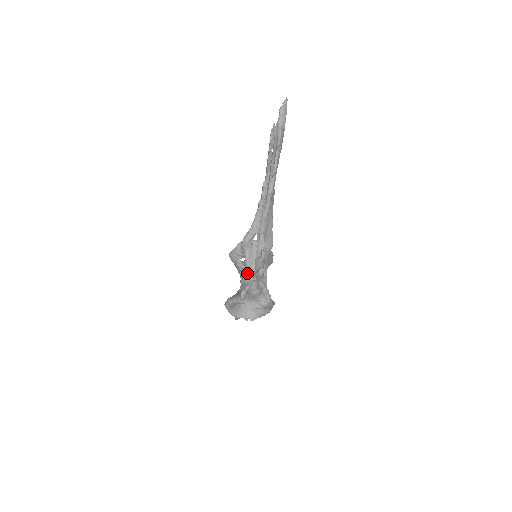
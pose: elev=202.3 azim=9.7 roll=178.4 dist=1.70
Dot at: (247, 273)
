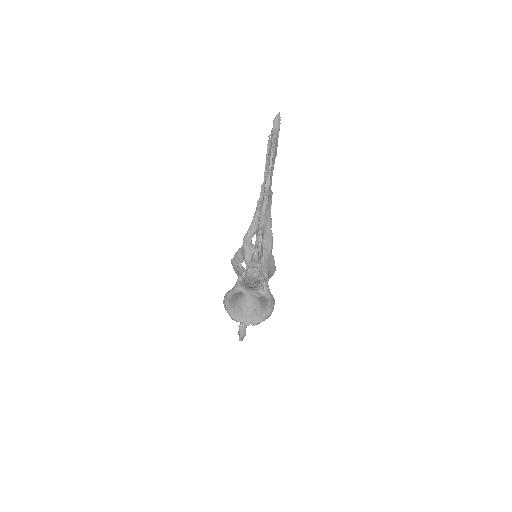
Dot at: (247, 272)
